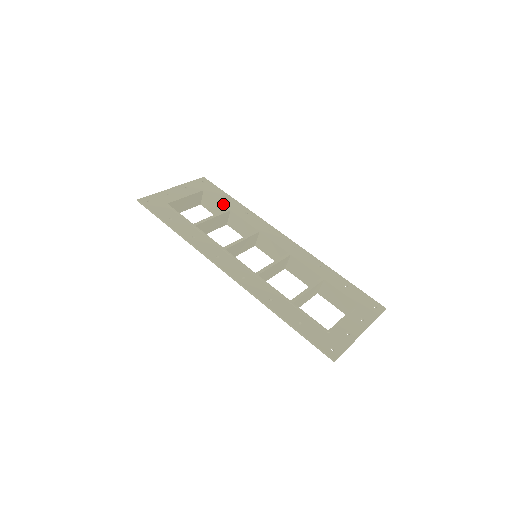
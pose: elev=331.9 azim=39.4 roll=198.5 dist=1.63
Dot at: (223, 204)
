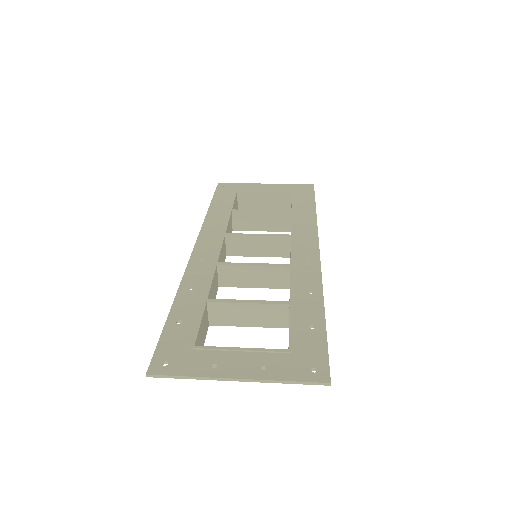
Dot at: (292, 206)
